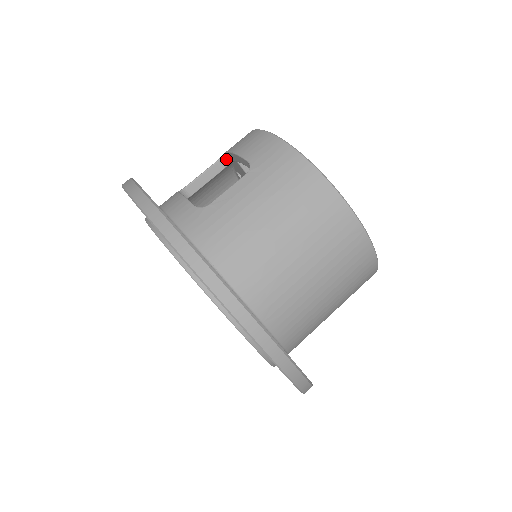
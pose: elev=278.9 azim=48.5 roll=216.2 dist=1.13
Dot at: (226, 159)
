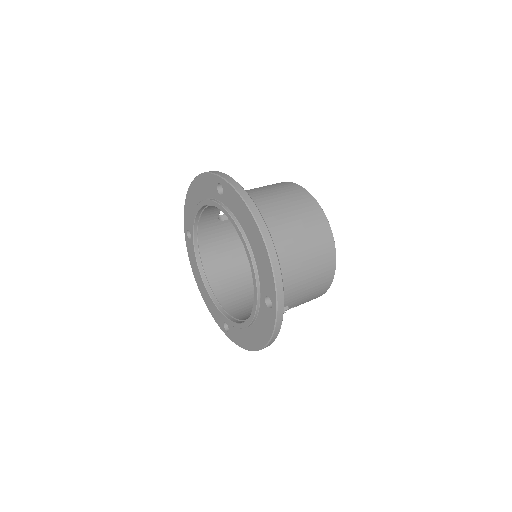
Dot at: occluded
